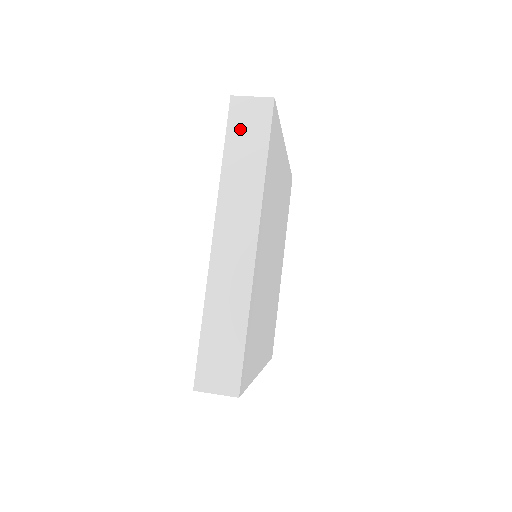
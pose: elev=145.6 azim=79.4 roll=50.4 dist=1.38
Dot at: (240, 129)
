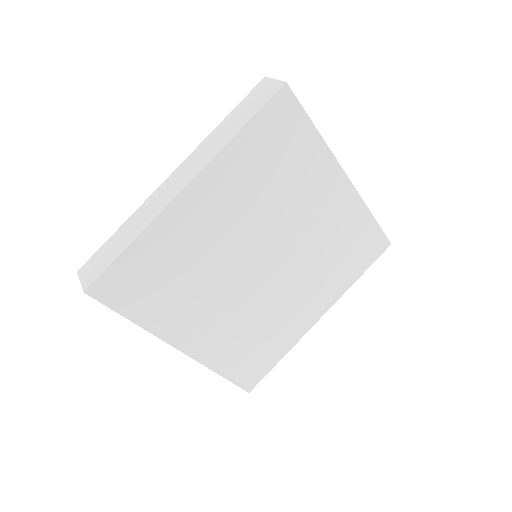
Dot at: (249, 101)
